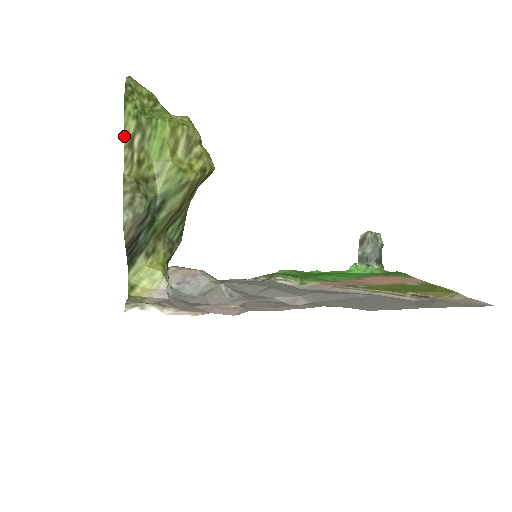
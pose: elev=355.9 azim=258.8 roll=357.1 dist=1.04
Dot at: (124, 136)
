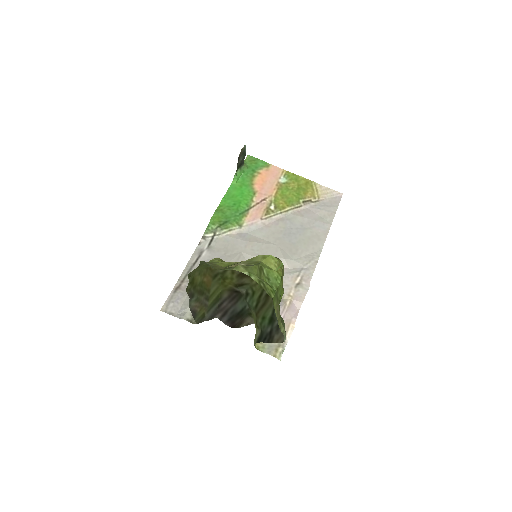
Dot at: (275, 312)
